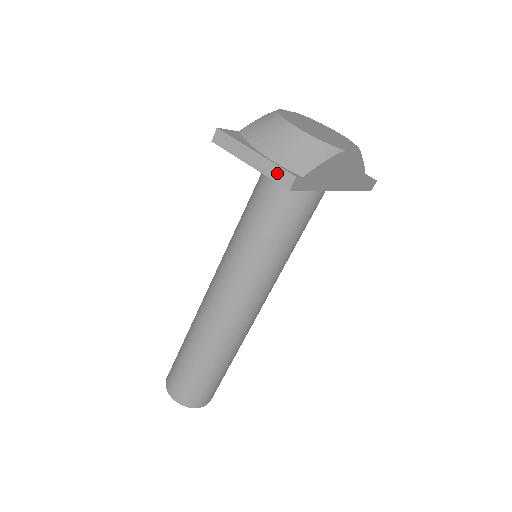
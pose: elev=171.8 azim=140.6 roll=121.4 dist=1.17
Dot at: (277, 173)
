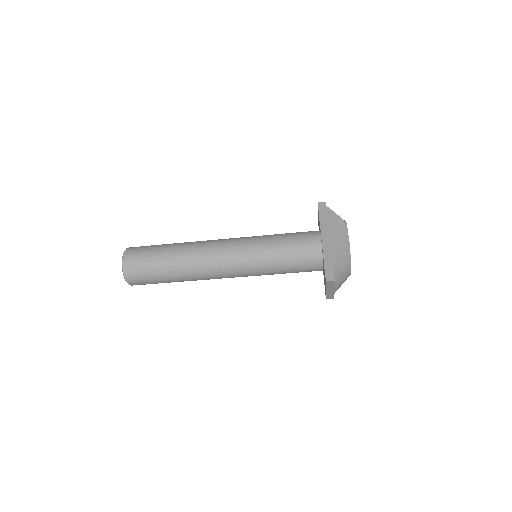
Dot at: (331, 296)
